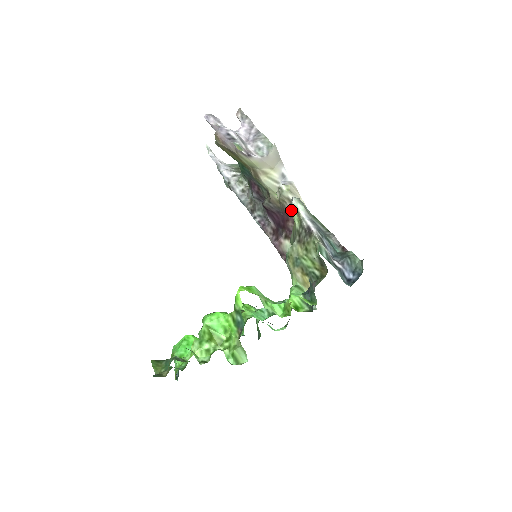
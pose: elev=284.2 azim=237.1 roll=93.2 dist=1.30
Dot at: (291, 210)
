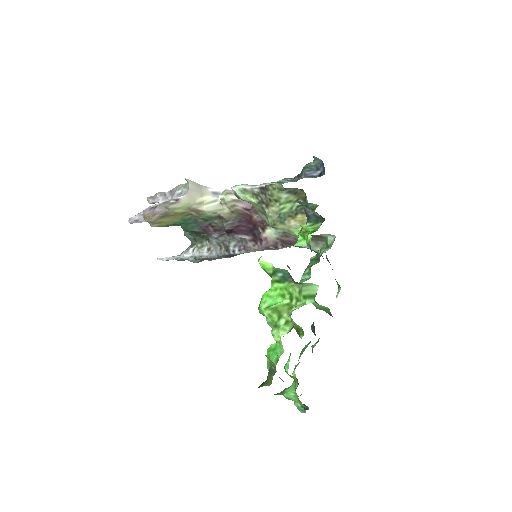
Dot at: (240, 197)
